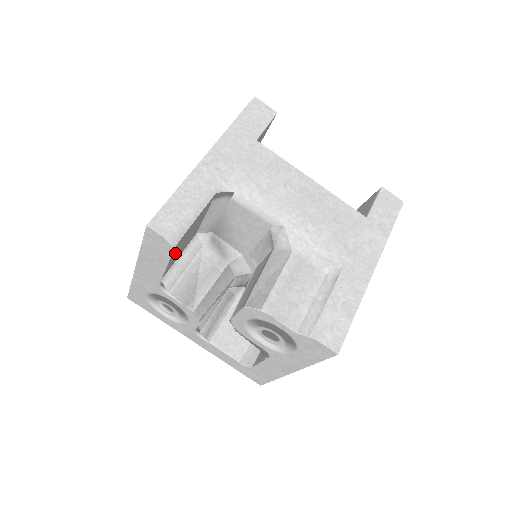
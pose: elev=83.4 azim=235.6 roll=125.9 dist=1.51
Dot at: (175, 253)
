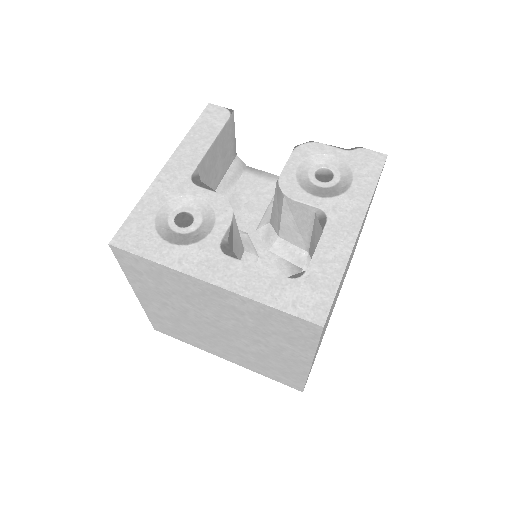
Dot at: (218, 142)
